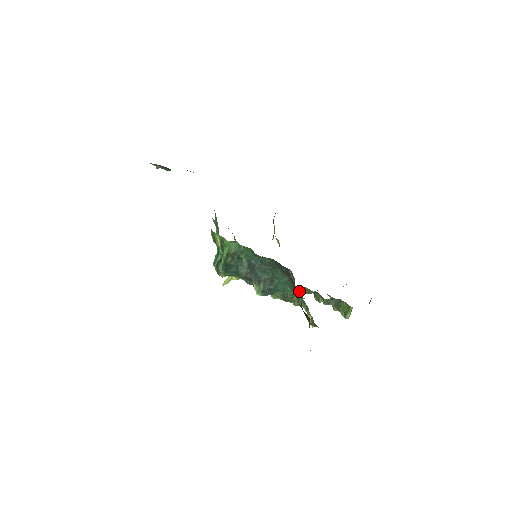
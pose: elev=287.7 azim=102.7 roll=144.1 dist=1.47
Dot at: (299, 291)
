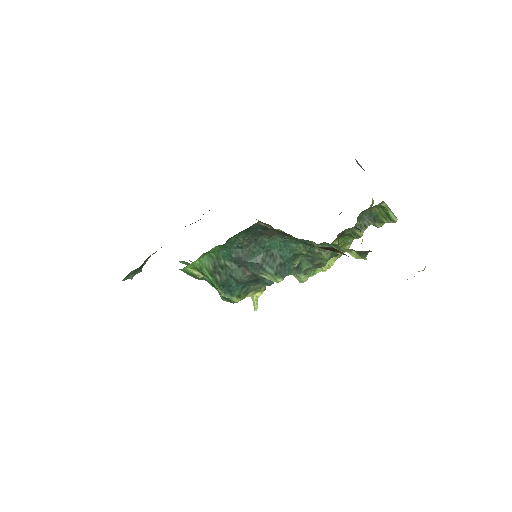
Dot at: occluded
